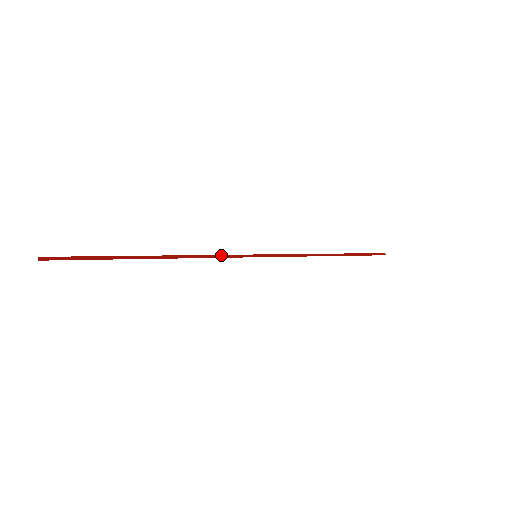
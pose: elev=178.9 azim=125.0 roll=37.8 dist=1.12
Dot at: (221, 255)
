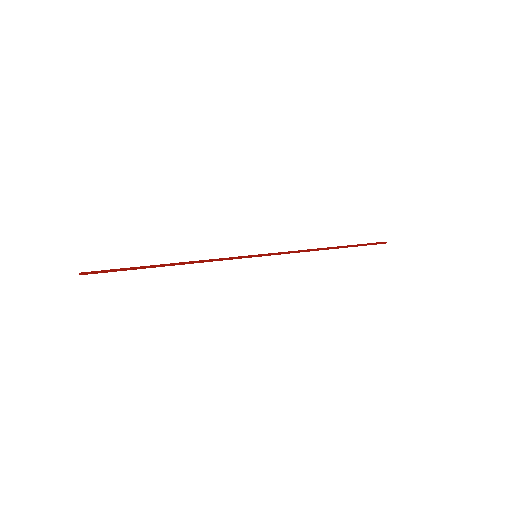
Dot at: (224, 258)
